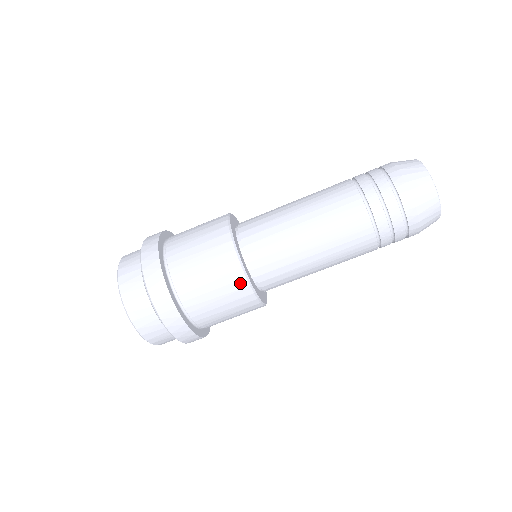
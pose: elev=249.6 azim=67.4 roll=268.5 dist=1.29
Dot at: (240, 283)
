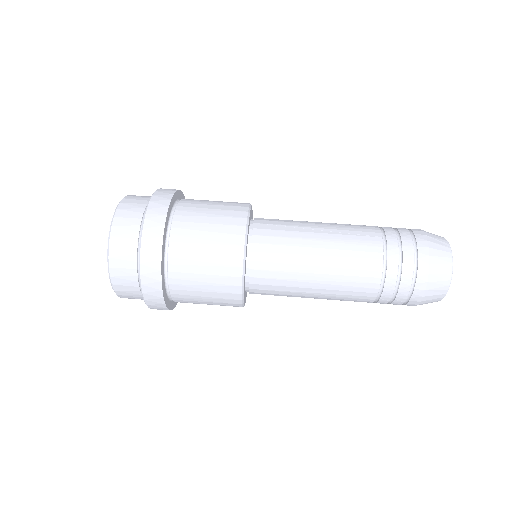
Dot at: (238, 228)
